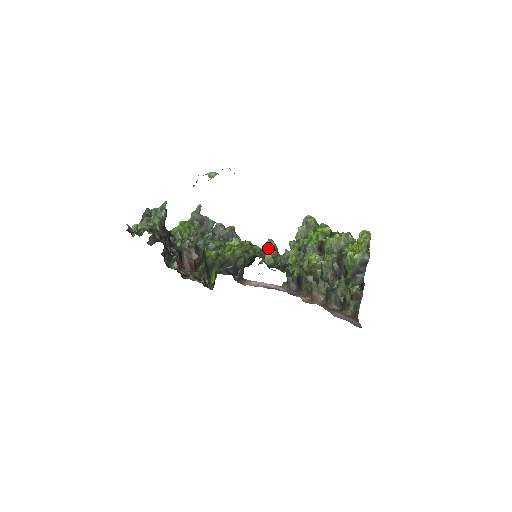
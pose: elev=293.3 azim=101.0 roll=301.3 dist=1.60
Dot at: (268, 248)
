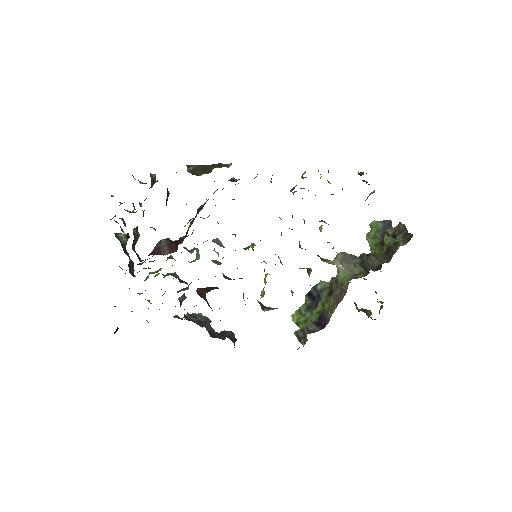
Dot at: occluded
